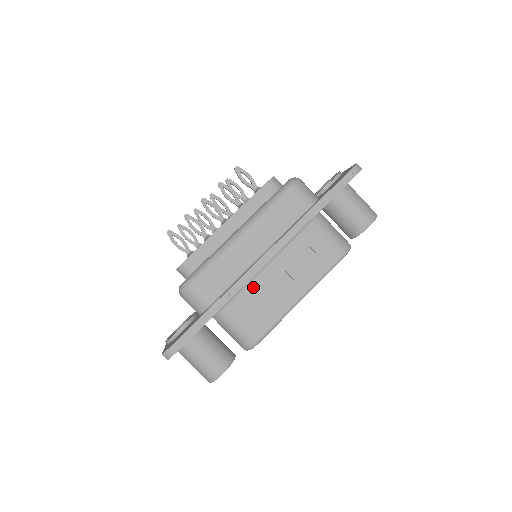
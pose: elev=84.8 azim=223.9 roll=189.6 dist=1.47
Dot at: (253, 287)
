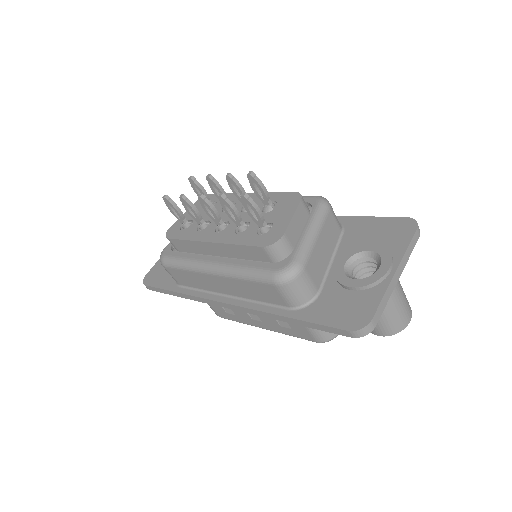
Dot at: occluded
